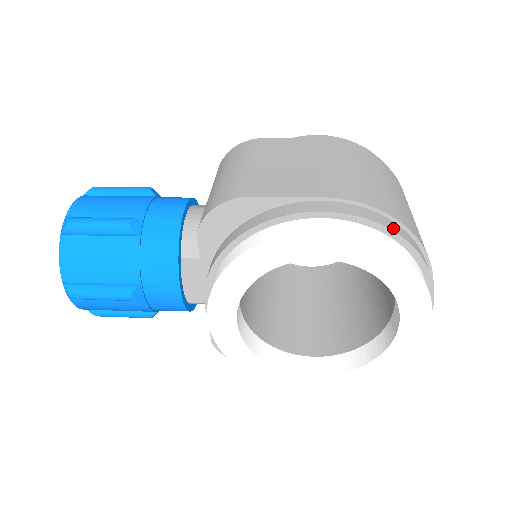
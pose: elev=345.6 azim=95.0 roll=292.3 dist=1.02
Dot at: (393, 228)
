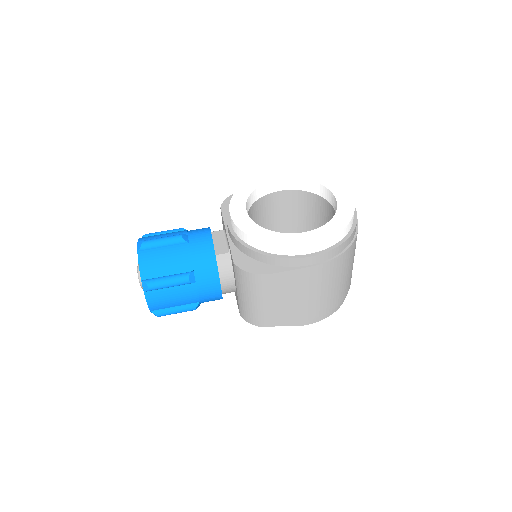
Dot at: (336, 309)
